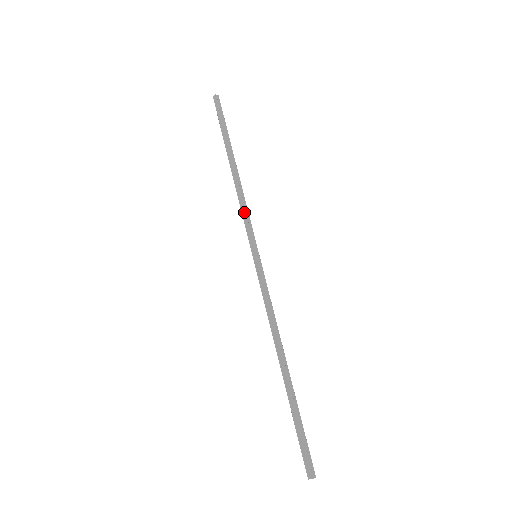
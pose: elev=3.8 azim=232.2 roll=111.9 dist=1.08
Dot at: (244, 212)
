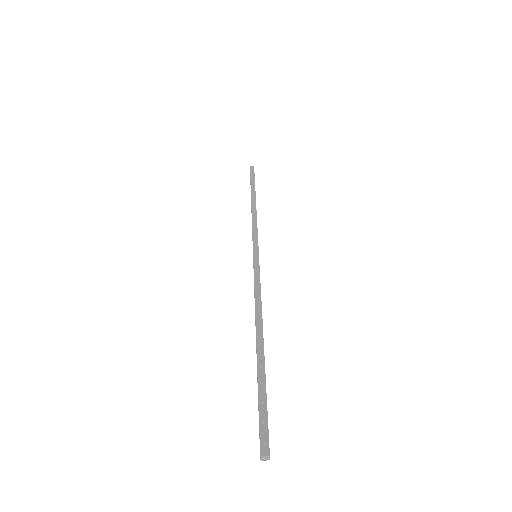
Dot at: (252, 227)
